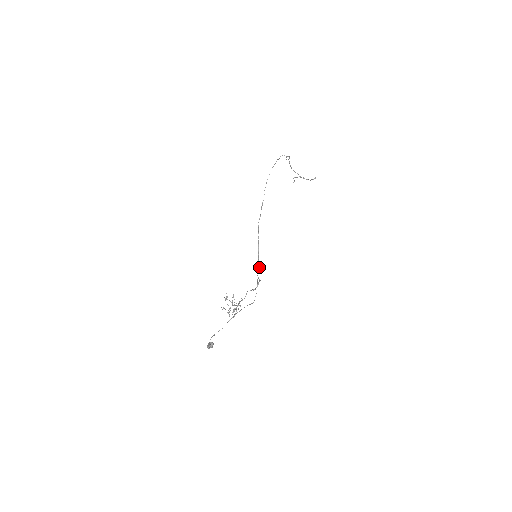
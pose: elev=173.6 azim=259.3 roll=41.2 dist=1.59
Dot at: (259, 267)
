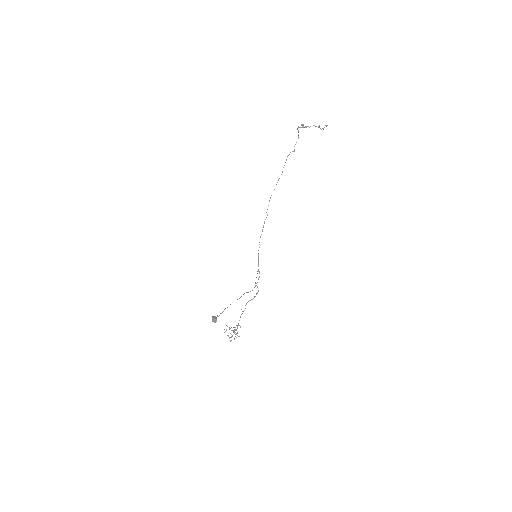
Dot at: (258, 279)
